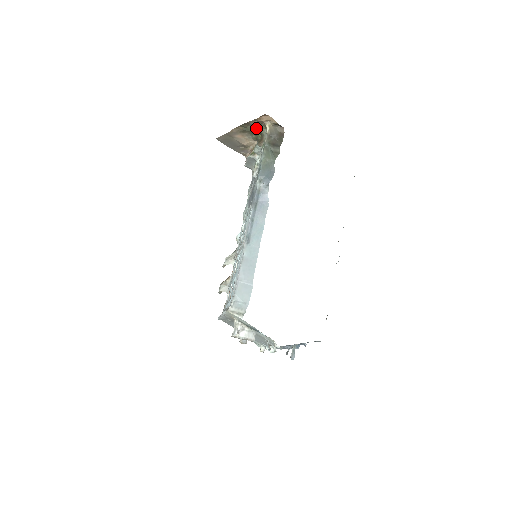
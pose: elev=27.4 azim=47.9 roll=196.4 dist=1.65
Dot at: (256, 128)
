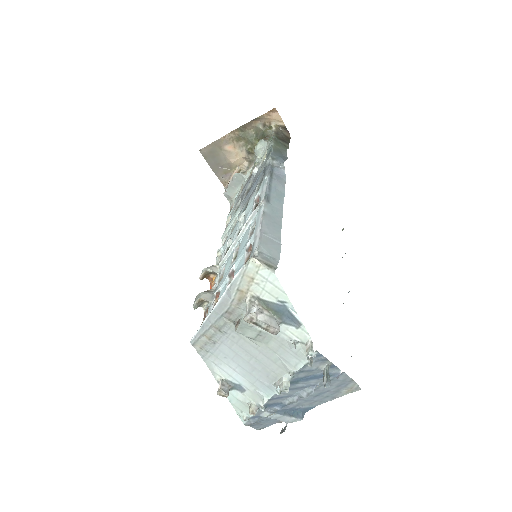
Dot at: (256, 133)
